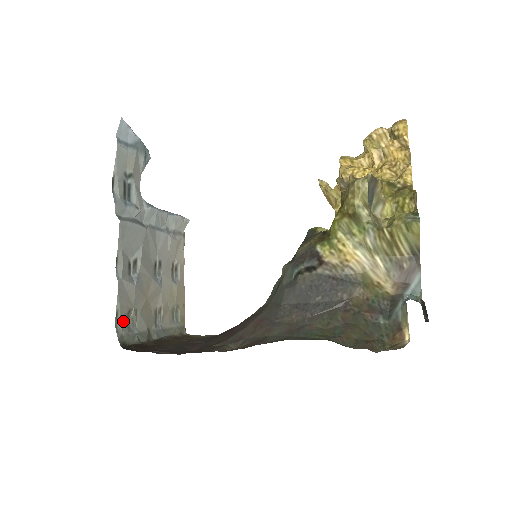
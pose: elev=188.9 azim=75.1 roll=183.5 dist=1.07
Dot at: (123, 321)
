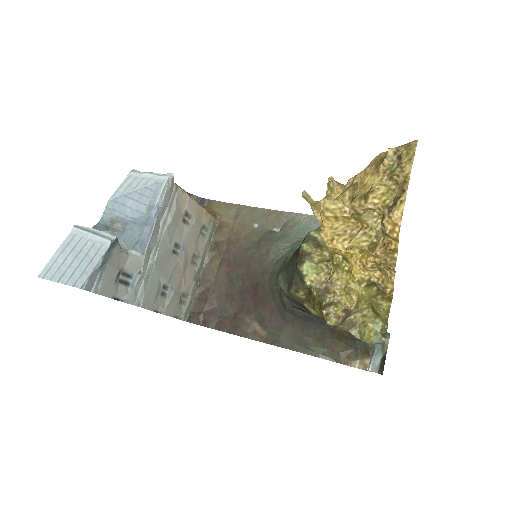
Dot at: (180, 309)
